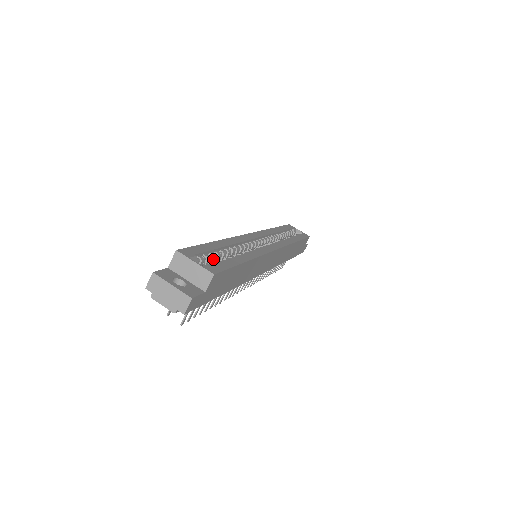
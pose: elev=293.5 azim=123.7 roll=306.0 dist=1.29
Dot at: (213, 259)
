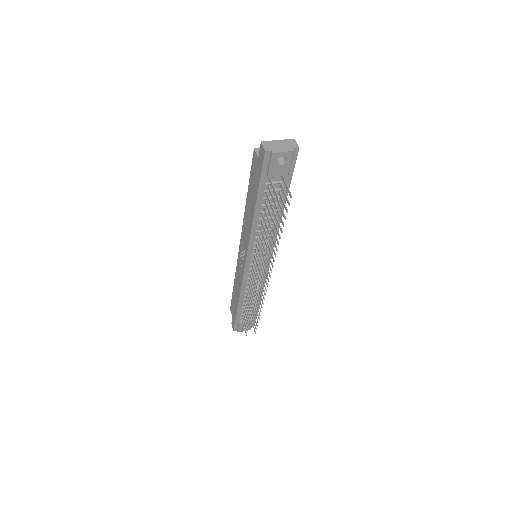
Dot at: occluded
